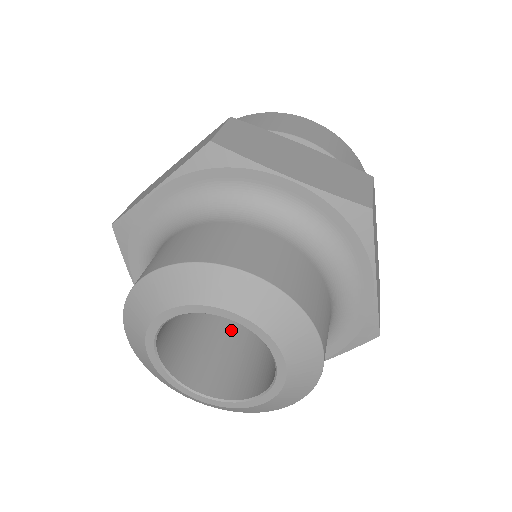
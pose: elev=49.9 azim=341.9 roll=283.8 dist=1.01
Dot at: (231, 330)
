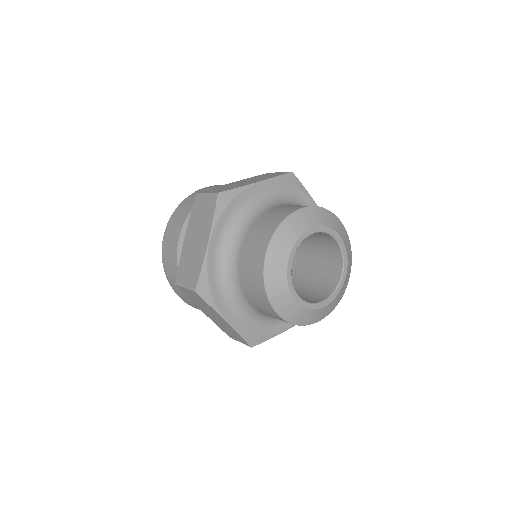
Dot at: occluded
